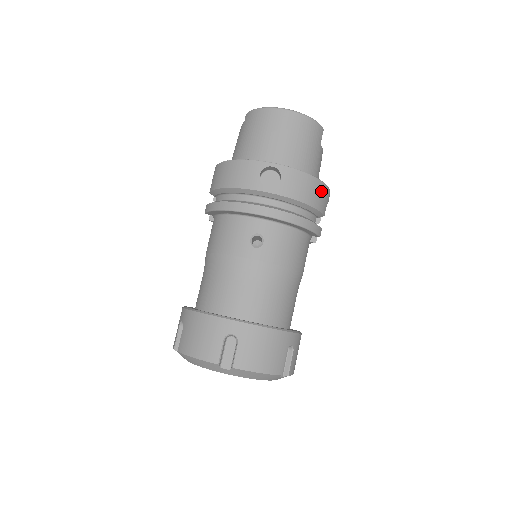
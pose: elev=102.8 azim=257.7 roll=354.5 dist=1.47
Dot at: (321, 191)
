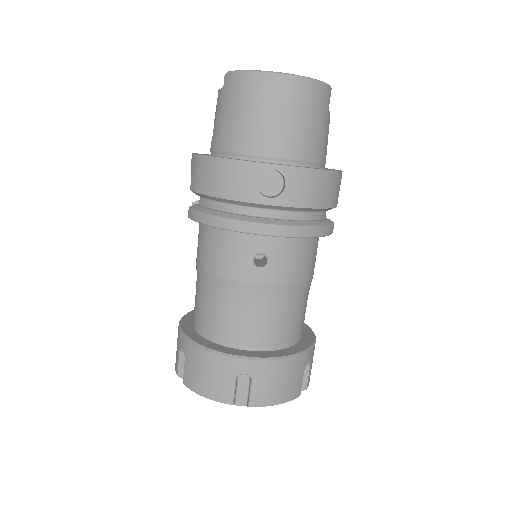
Dot at: (334, 183)
